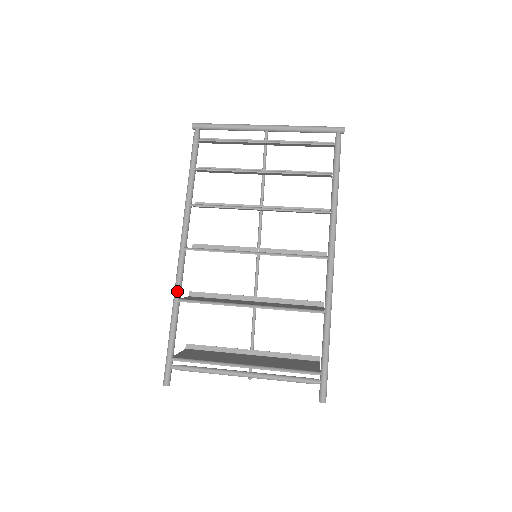
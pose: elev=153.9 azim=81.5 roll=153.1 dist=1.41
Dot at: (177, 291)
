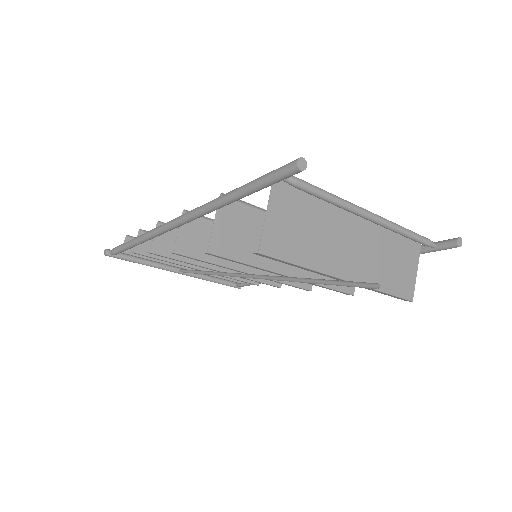
Dot at: occluded
